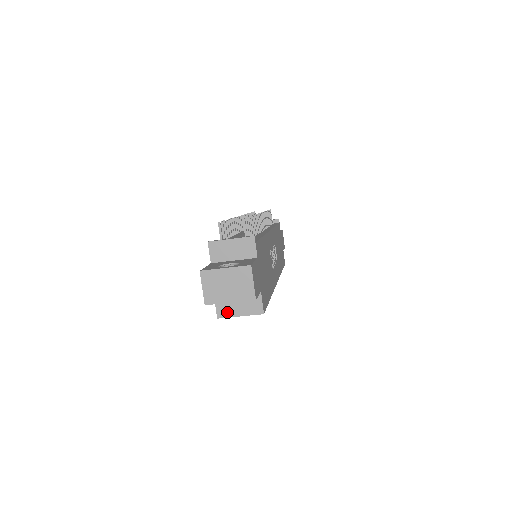
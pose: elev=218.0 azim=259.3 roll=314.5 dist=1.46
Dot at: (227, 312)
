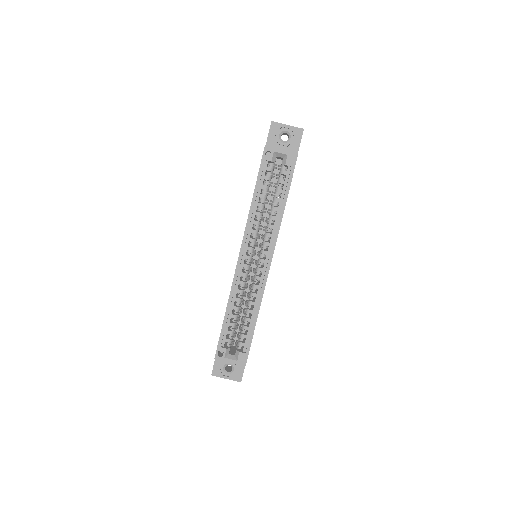
Dot at: (273, 148)
